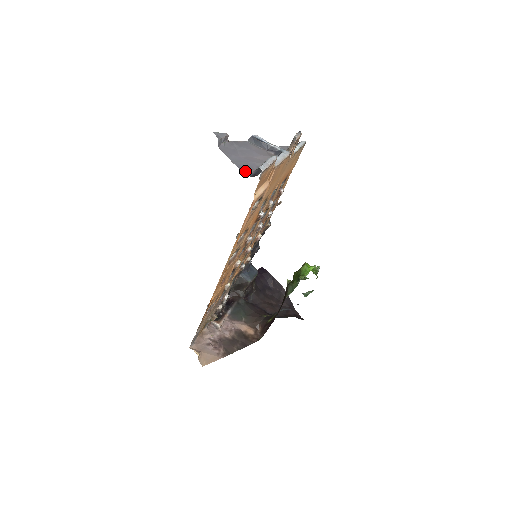
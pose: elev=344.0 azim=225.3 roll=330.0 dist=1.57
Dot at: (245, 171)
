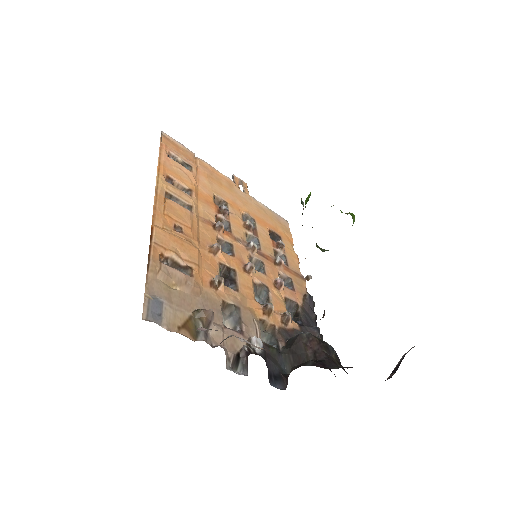
Dot at: occluded
